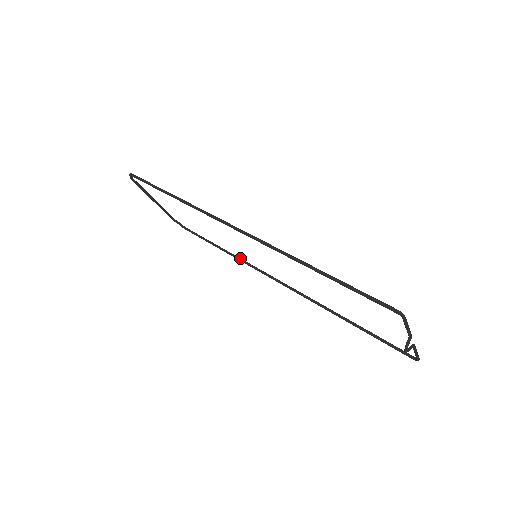
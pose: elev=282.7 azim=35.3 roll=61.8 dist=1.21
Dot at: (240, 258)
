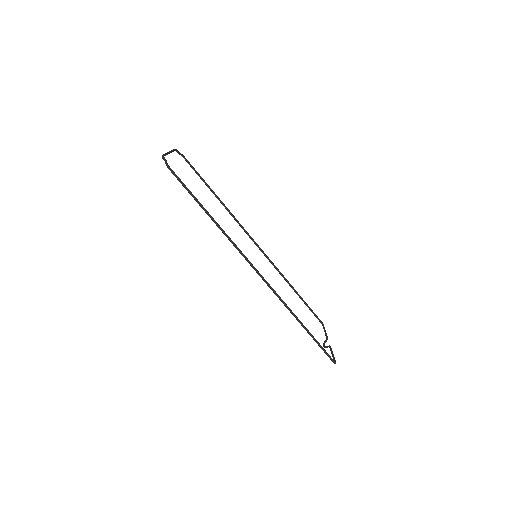
Dot at: (231, 213)
